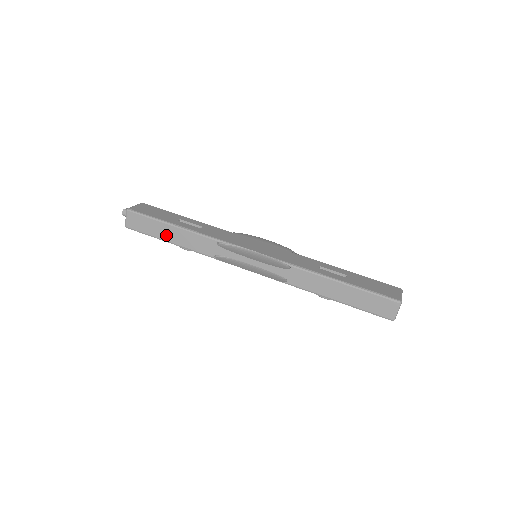
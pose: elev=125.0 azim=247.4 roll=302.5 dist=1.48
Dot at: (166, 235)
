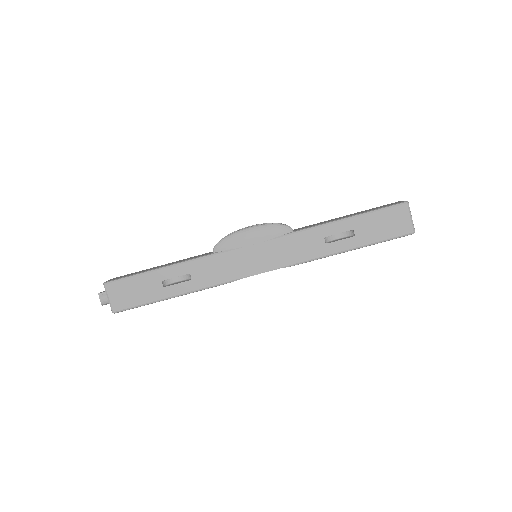
Dot at: occluded
